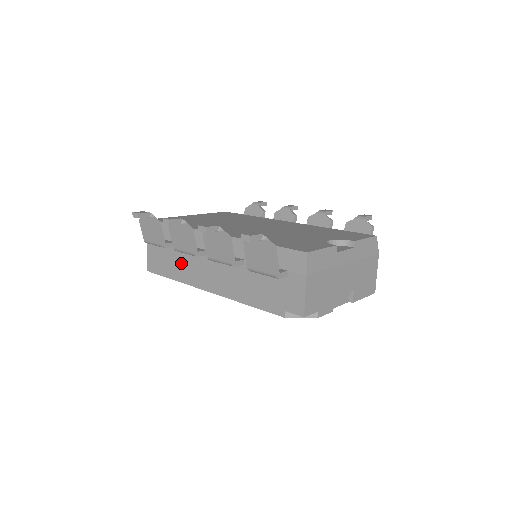
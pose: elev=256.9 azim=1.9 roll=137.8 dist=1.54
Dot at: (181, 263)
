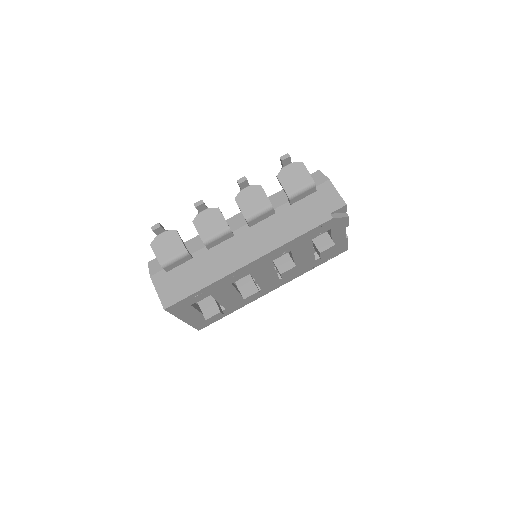
Dot at: (208, 265)
